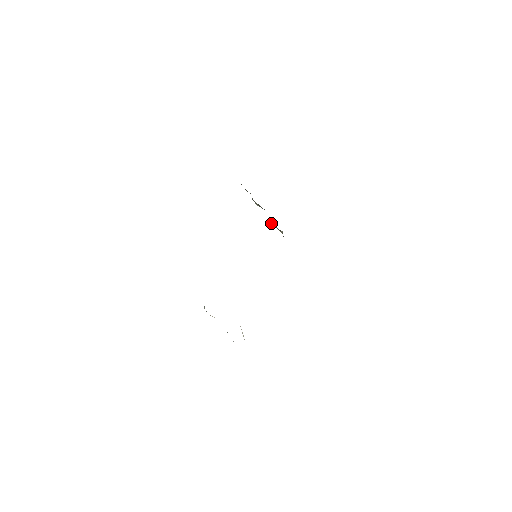
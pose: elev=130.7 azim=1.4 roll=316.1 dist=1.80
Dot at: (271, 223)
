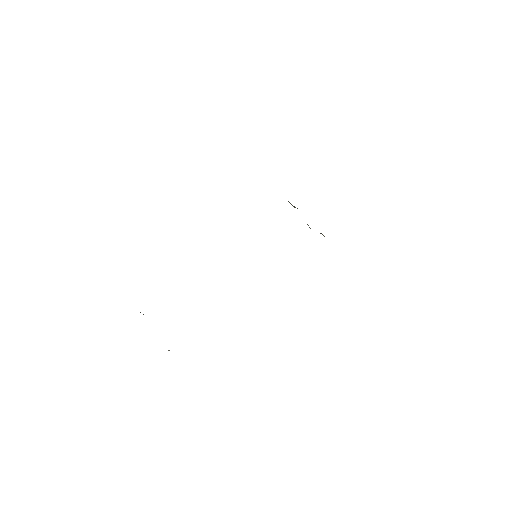
Dot at: (308, 225)
